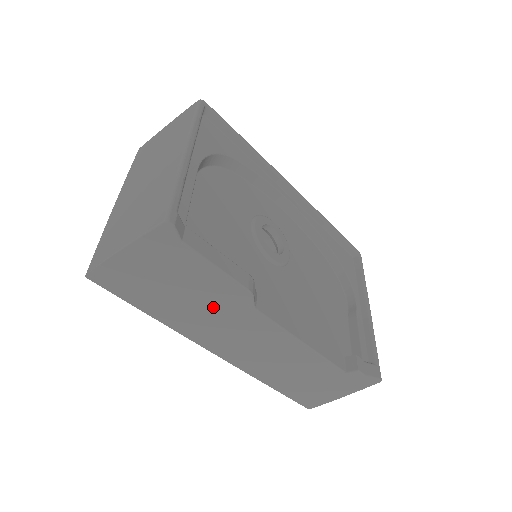
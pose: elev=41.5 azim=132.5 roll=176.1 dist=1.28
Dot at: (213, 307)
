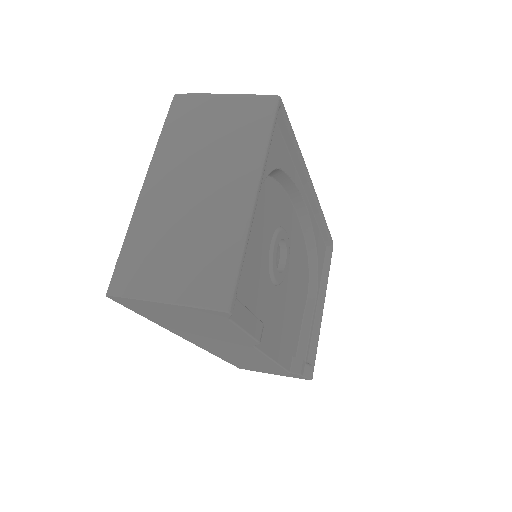
Dot at: (217, 336)
